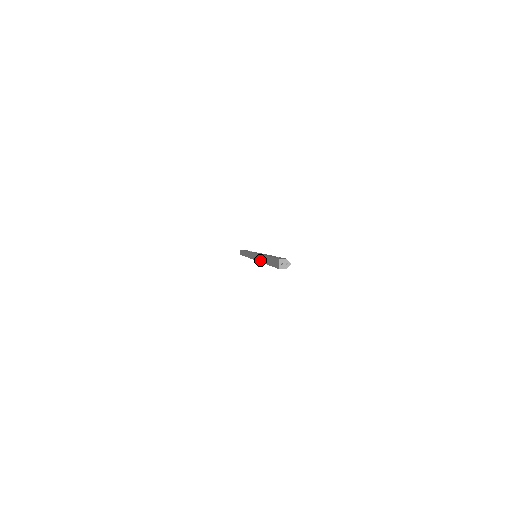
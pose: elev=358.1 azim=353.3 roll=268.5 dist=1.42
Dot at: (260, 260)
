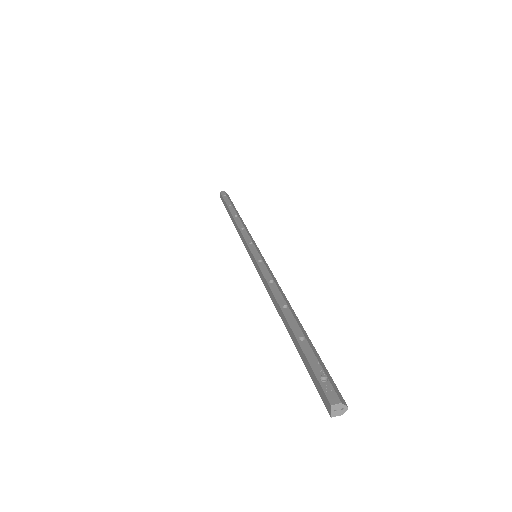
Dot at: (272, 299)
